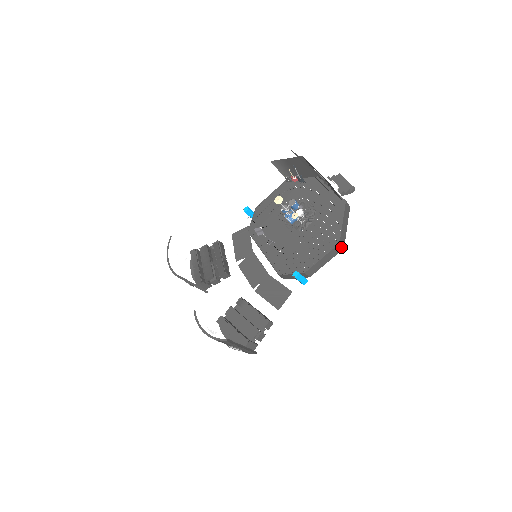
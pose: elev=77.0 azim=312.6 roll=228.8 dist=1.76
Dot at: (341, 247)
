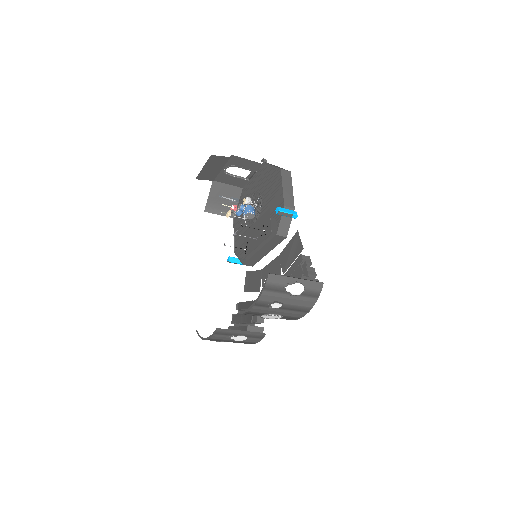
Dot at: (287, 172)
